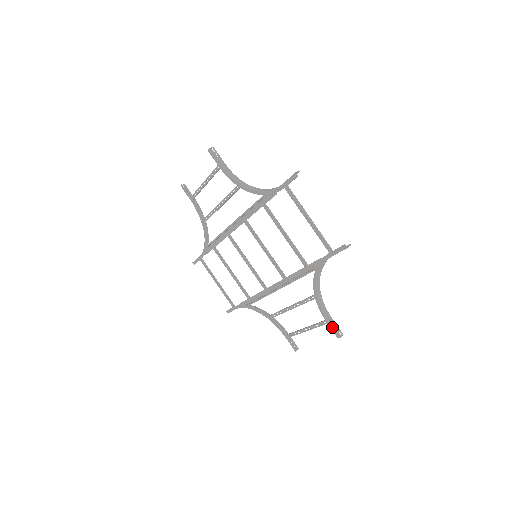
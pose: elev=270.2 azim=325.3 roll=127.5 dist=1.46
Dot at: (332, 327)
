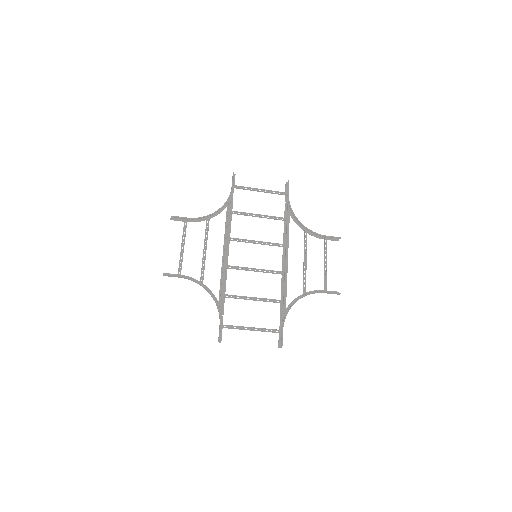
Dot at: (330, 293)
